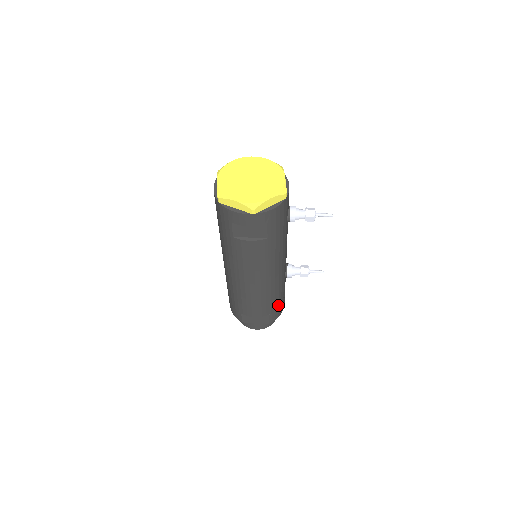
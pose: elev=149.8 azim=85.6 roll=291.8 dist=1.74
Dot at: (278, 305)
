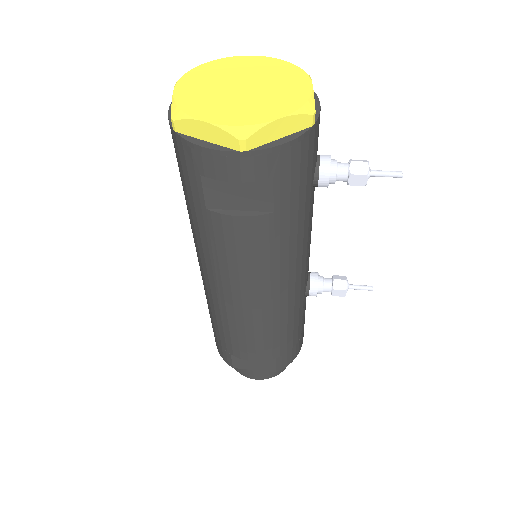
Dot at: (292, 342)
